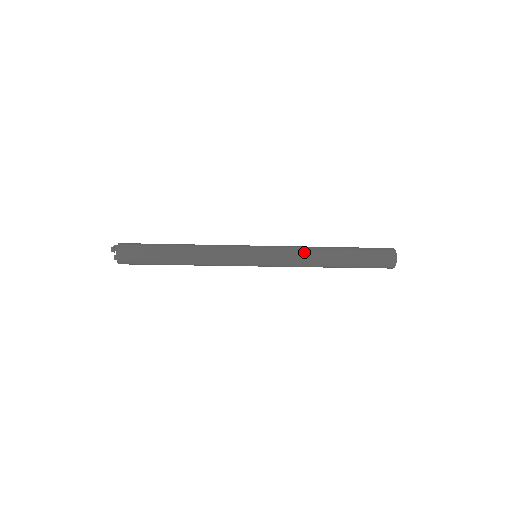
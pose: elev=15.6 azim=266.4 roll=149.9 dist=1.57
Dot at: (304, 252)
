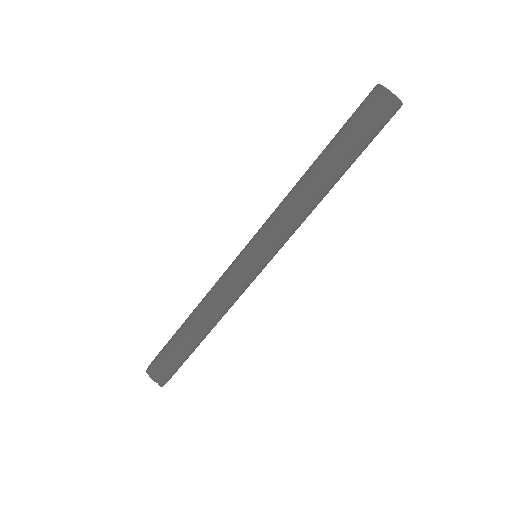
Dot at: (285, 197)
